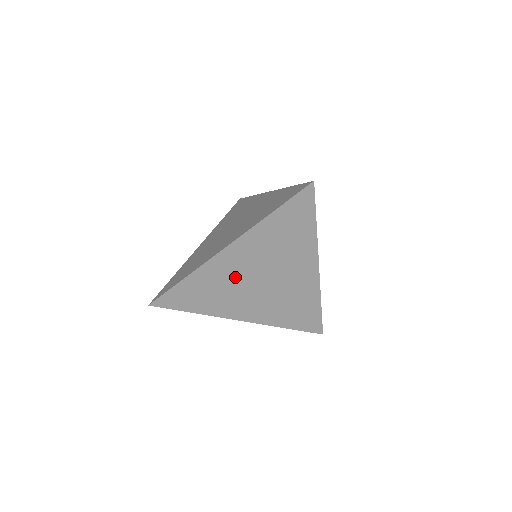
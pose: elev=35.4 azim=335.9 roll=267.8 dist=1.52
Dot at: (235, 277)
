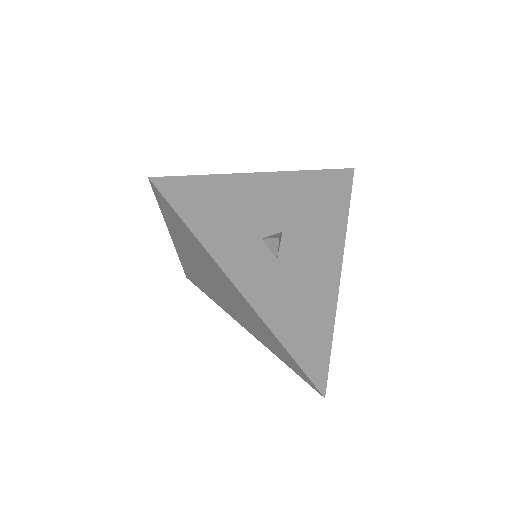
Dot at: (202, 275)
